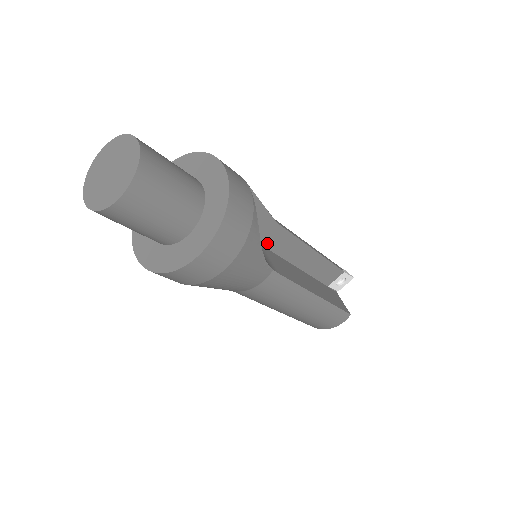
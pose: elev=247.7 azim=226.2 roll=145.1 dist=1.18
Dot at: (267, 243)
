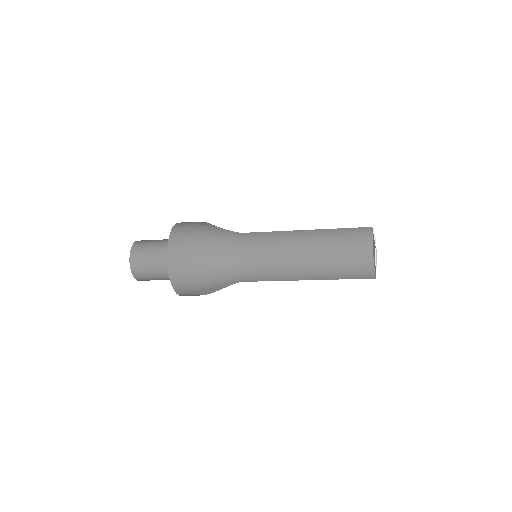
Dot at: occluded
